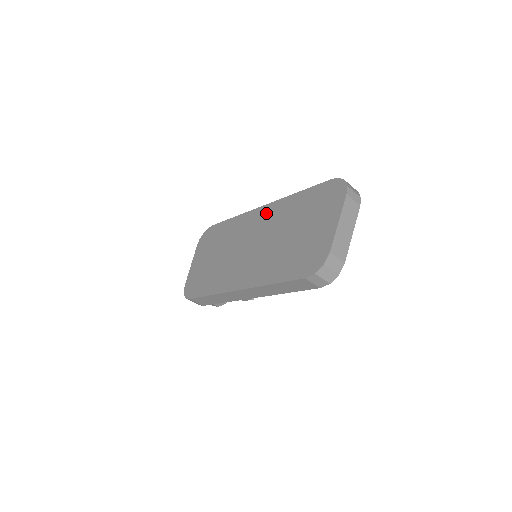
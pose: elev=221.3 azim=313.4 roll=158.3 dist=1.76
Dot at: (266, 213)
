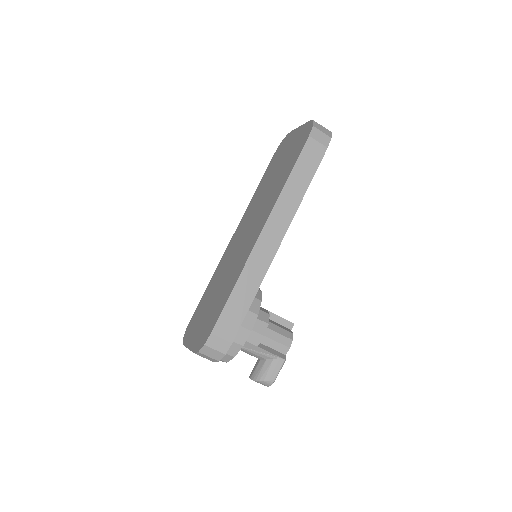
Dot at: (240, 226)
